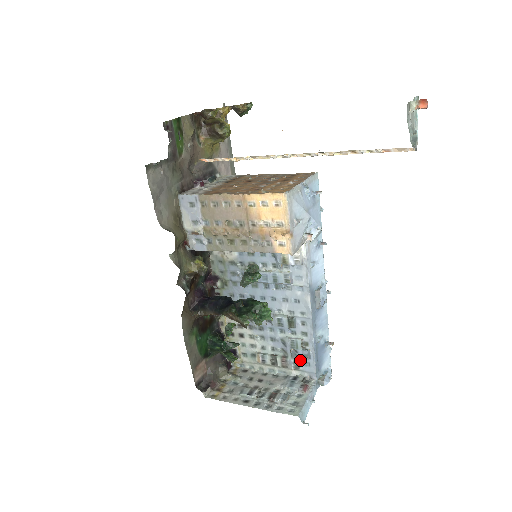
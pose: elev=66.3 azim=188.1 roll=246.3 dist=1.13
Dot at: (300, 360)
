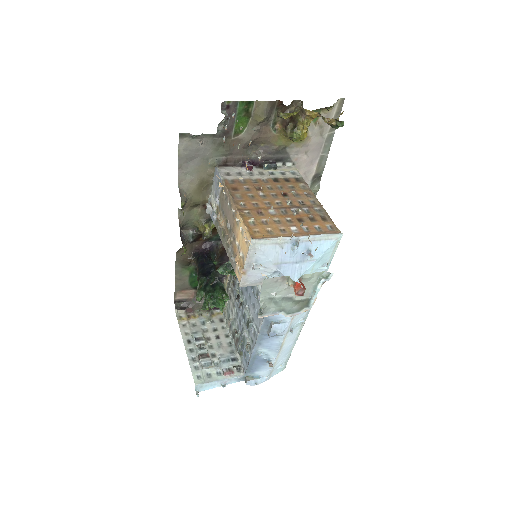
Dot at: occluded
